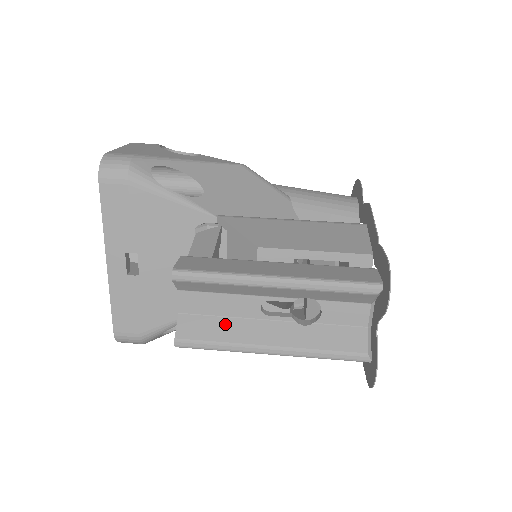
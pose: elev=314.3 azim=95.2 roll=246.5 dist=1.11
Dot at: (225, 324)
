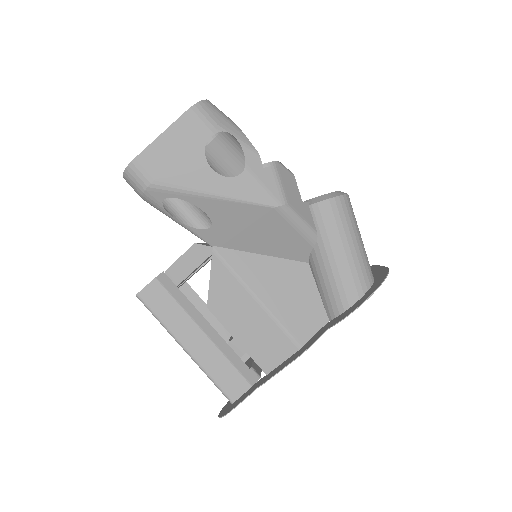
Dot at: occluded
